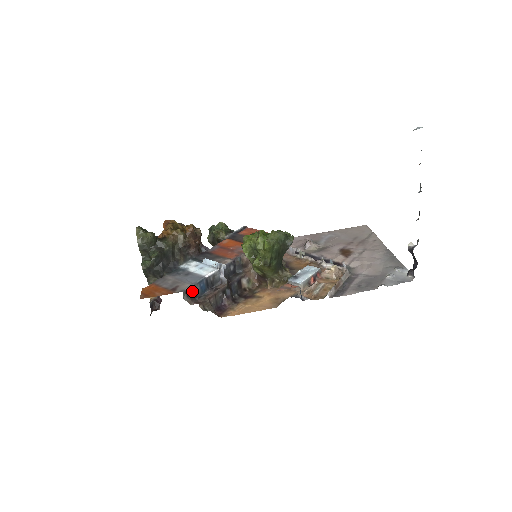
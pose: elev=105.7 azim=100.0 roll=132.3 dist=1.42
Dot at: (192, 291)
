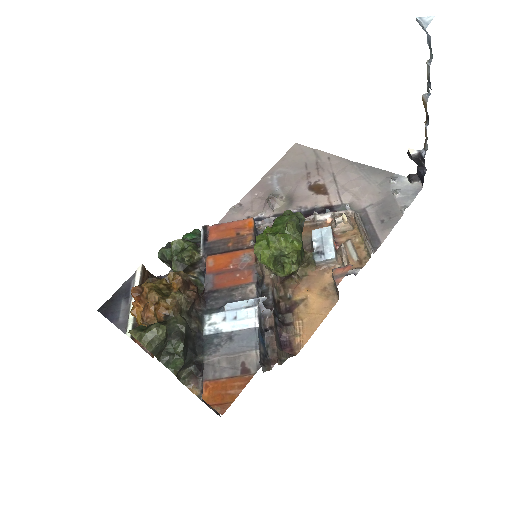
Dot at: (261, 355)
